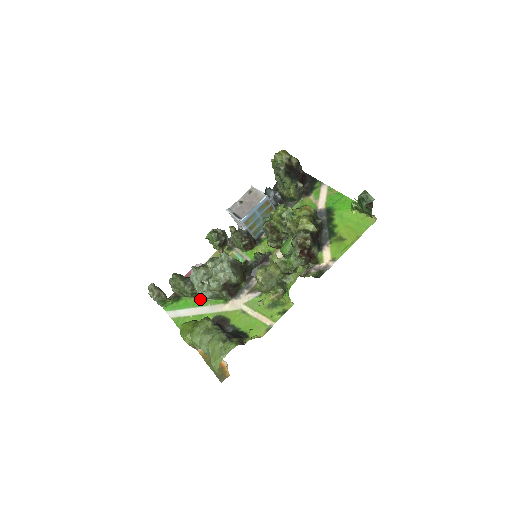
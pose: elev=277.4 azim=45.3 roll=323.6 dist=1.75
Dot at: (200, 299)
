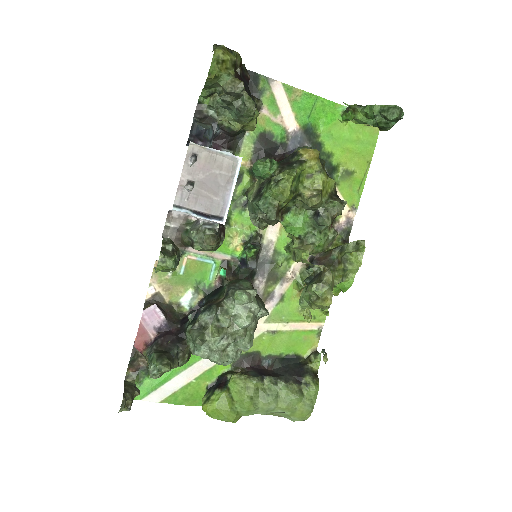
Dot at: occluded
